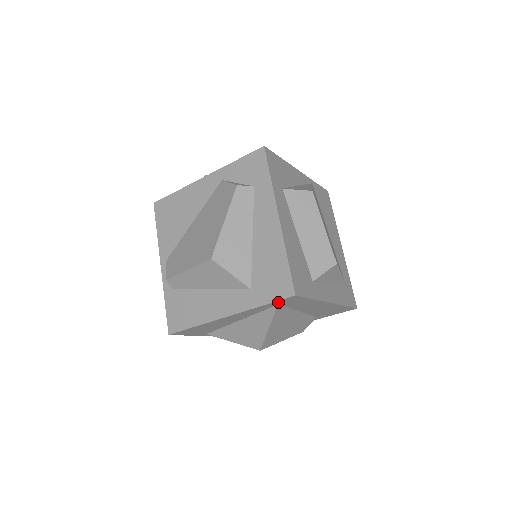
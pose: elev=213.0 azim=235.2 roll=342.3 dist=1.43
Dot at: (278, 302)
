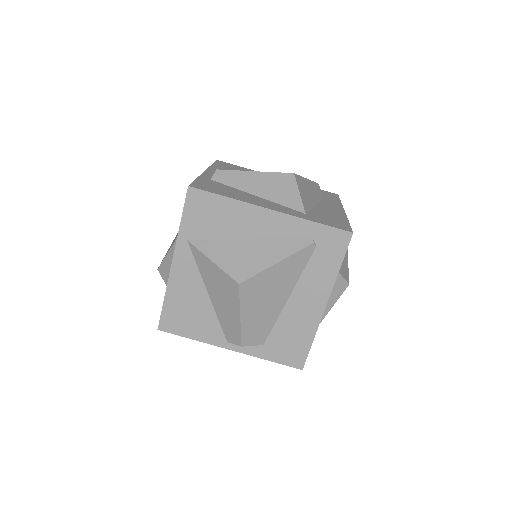
Dot at: (328, 232)
